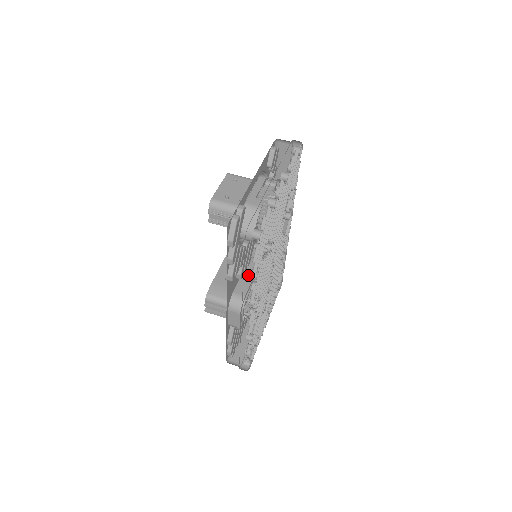
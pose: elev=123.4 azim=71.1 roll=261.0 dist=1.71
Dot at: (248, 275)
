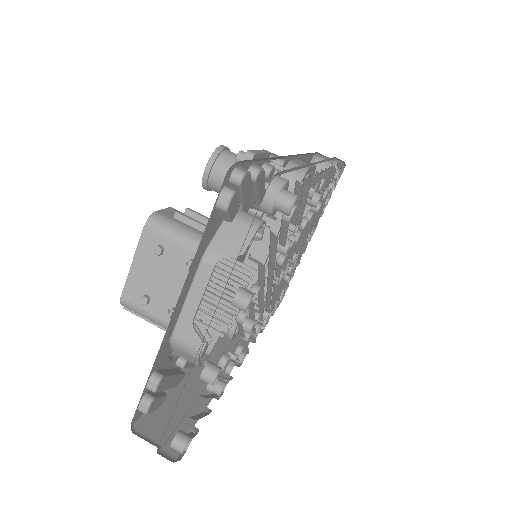
Dot at: occluded
